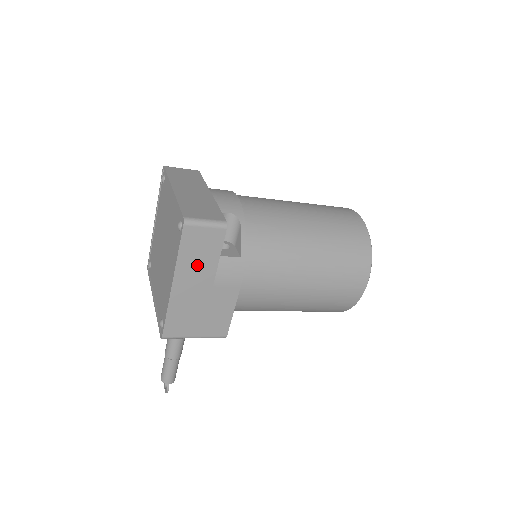
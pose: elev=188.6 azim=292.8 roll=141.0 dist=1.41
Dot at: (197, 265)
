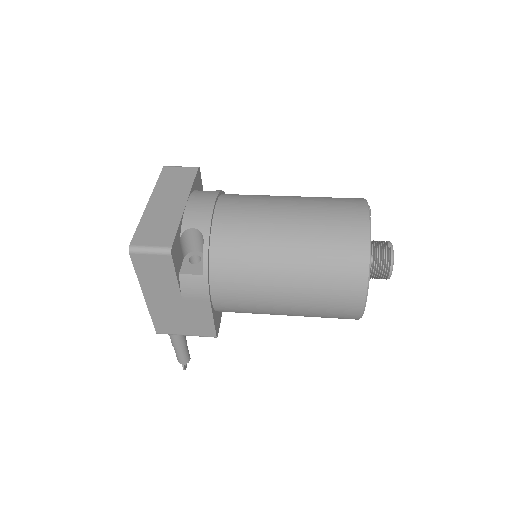
Dot at: (159, 283)
